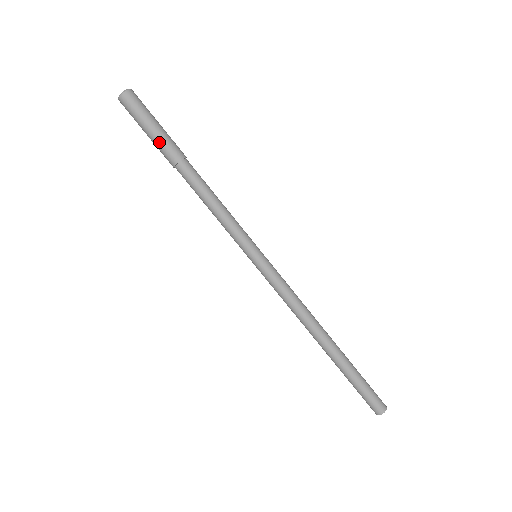
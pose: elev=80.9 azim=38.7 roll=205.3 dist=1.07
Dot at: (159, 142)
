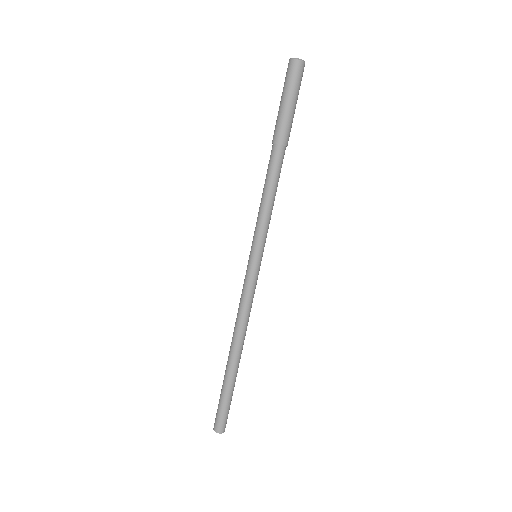
Dot at: (288, 119)
